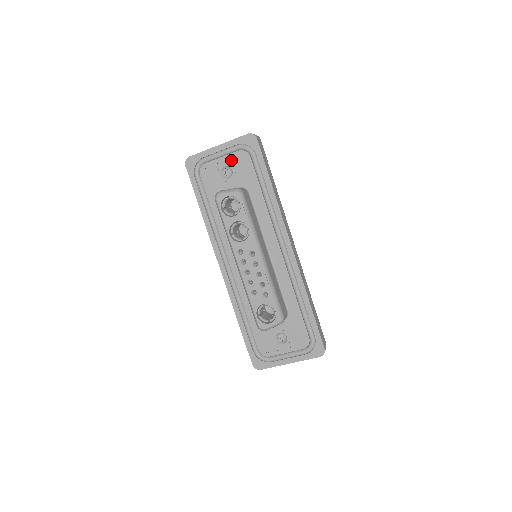
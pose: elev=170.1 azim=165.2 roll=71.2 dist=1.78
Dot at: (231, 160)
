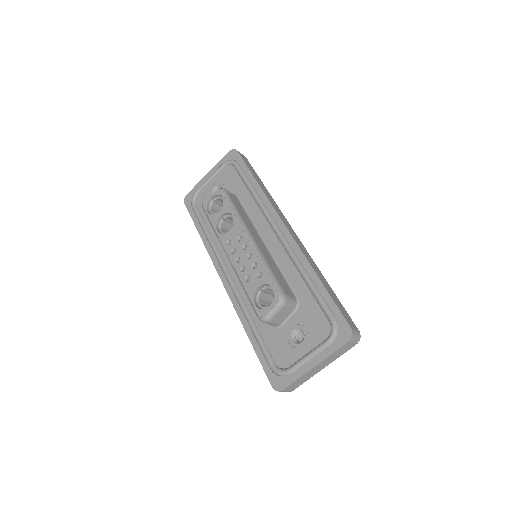
Dot at: (219, 179)
